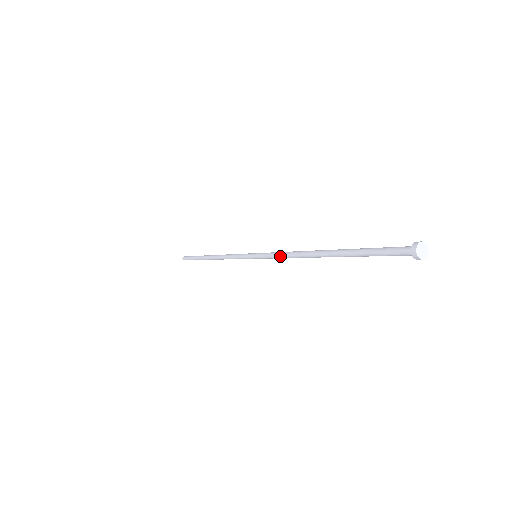
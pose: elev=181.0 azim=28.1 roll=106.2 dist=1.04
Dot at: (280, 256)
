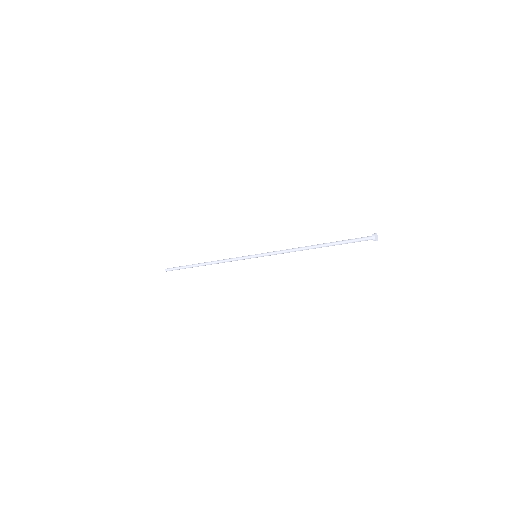
Dot at: (281, 251)
